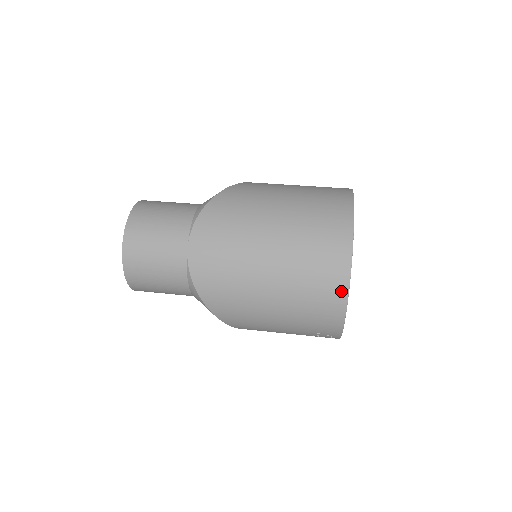
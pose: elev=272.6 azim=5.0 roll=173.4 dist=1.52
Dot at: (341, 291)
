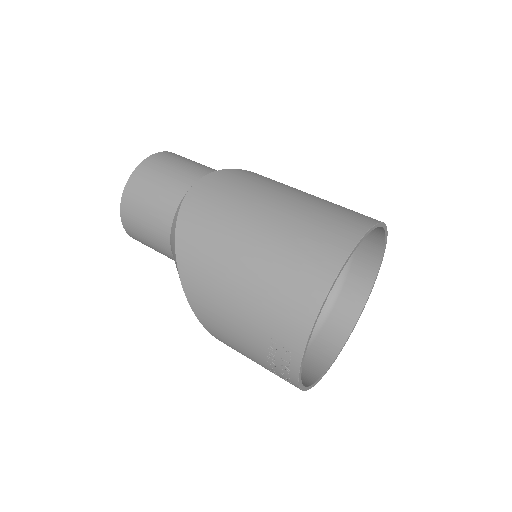
Dot at: (325, 278)
